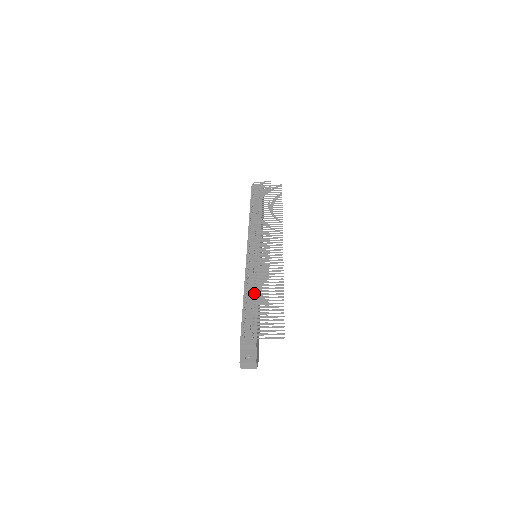
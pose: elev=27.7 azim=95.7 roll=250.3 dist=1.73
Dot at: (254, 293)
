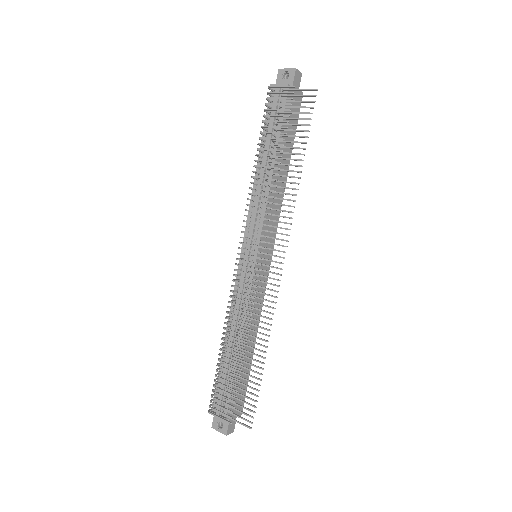
Dot at: (227, 352)
